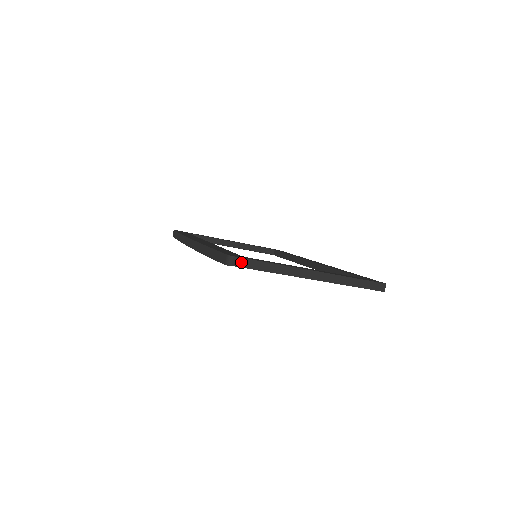
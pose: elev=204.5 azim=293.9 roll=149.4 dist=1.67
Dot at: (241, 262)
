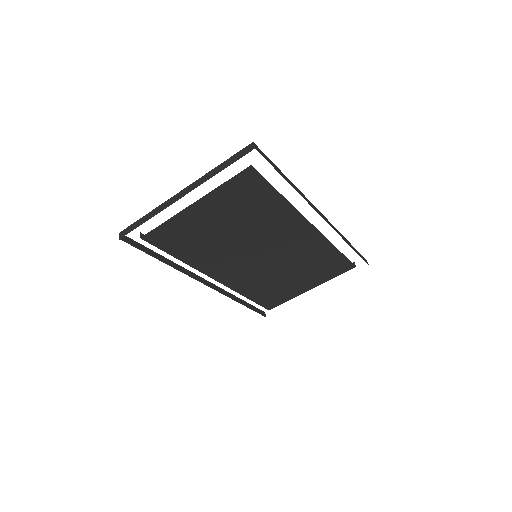
Dot at: (125, 232)
